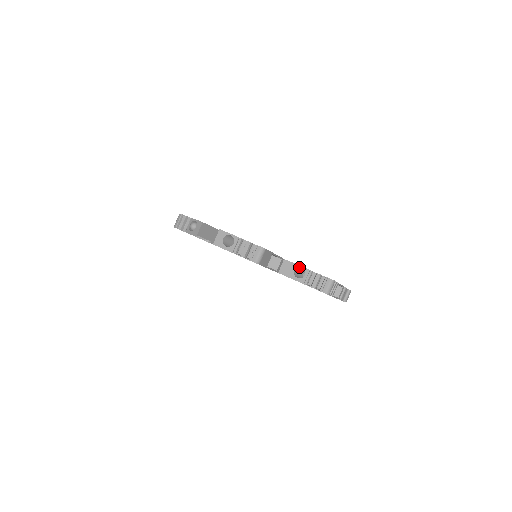
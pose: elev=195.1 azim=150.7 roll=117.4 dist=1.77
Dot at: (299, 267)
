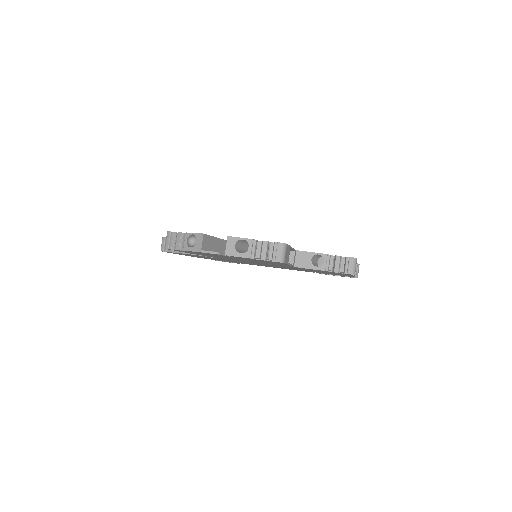
Dot at: (315, 254)
